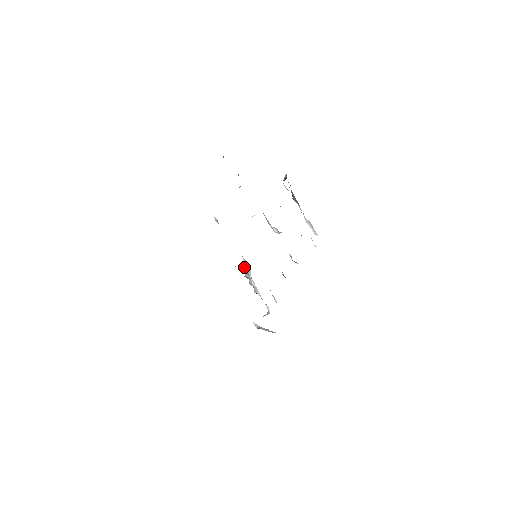
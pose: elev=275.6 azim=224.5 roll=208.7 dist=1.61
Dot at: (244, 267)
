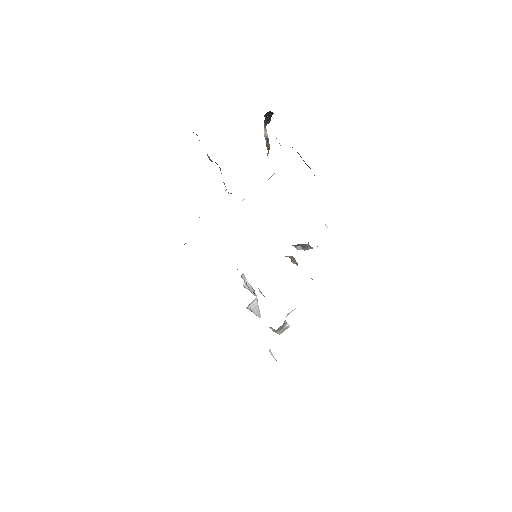
Dot at: (245, 283)
